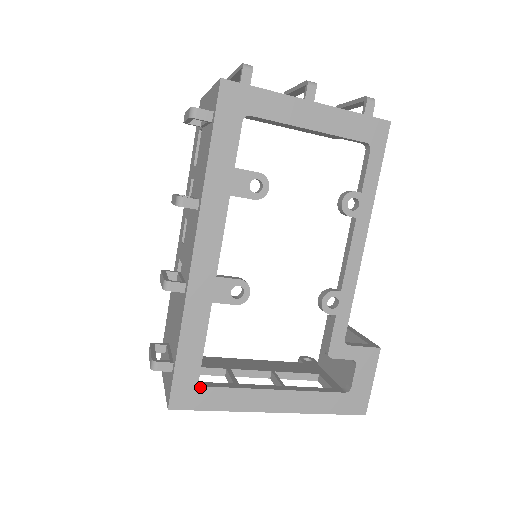
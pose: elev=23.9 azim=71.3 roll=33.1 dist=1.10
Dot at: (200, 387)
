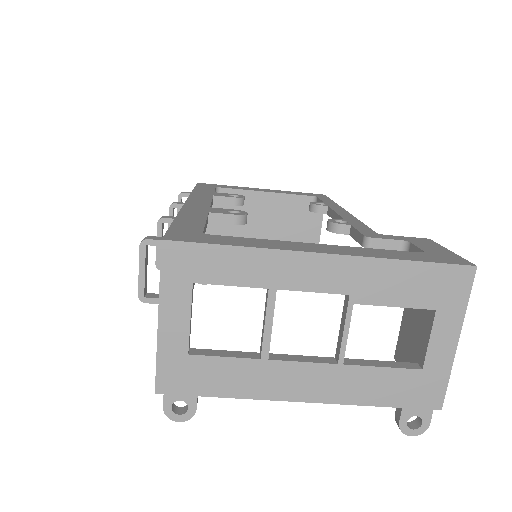
Dot at: (206, 235)
